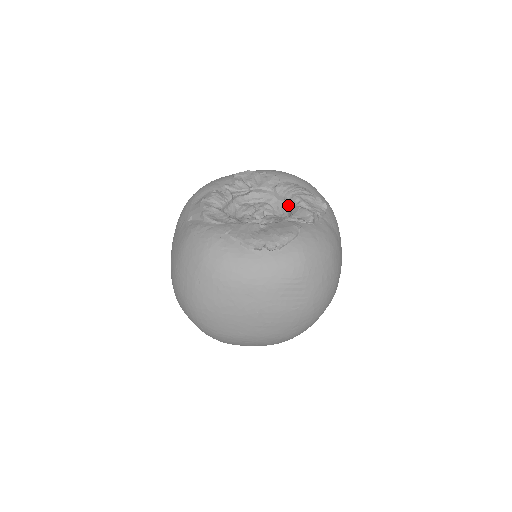
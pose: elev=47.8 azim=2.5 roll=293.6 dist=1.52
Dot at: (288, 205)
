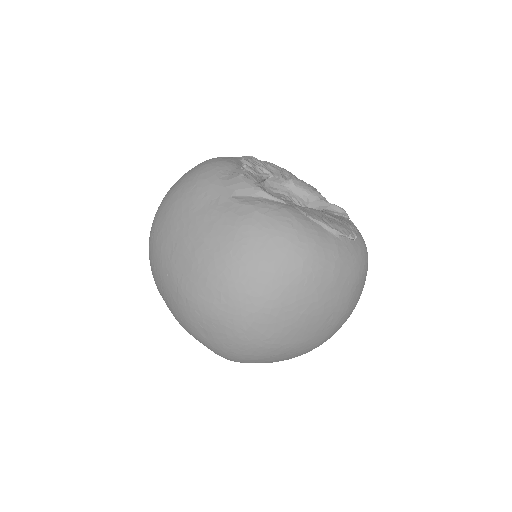
Dot at: (309, 200)
